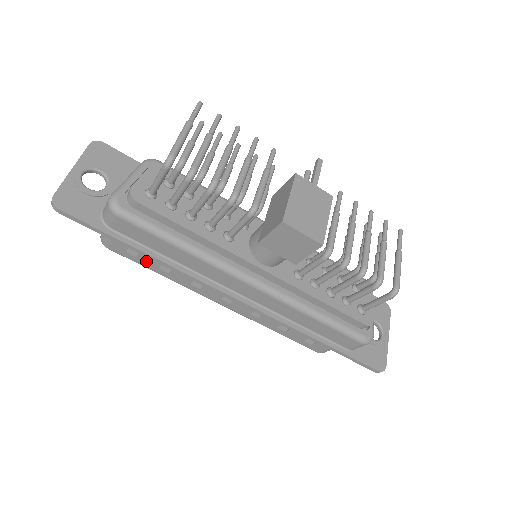
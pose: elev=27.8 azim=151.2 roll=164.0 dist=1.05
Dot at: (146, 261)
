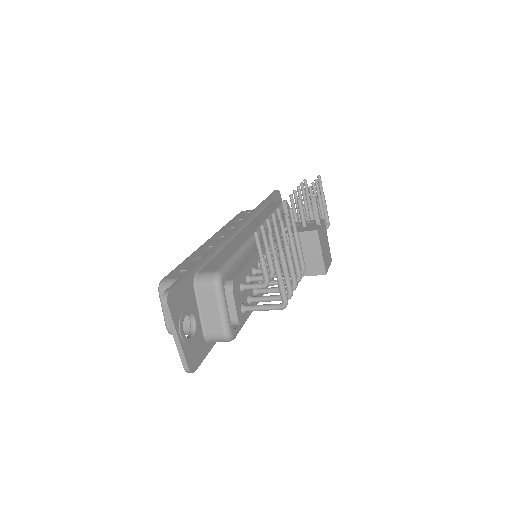
Dot at: occluded
